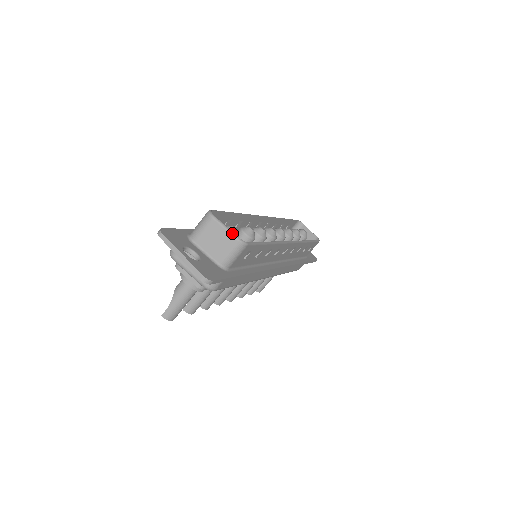
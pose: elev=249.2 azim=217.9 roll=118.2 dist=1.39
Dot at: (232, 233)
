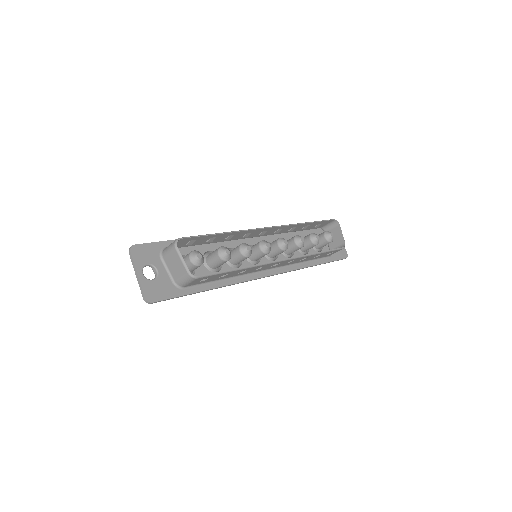
Dot at: (185, 266)
